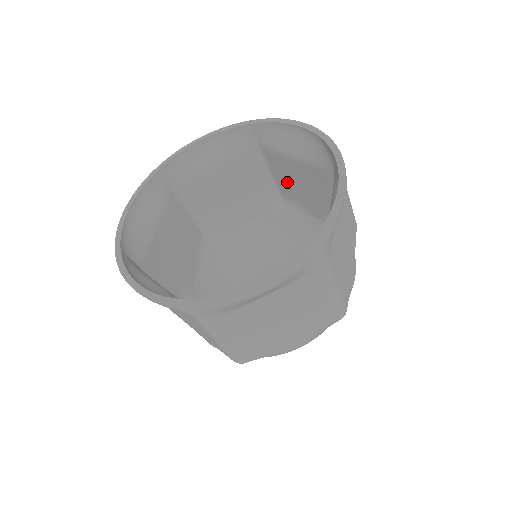
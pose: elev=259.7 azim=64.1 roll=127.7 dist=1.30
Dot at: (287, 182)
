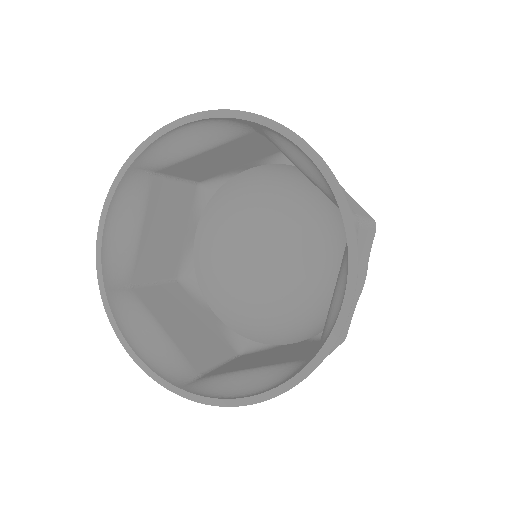
Dot at: occluded
